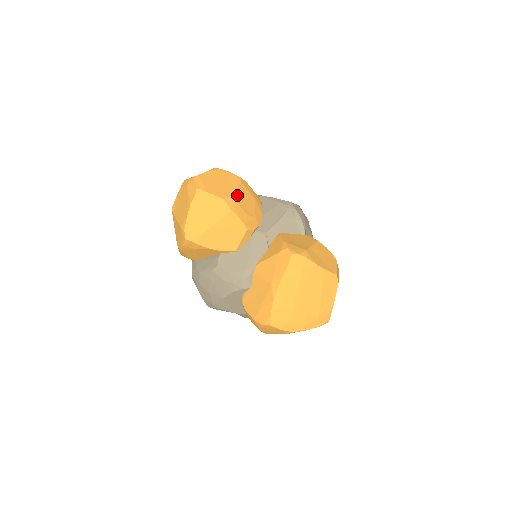
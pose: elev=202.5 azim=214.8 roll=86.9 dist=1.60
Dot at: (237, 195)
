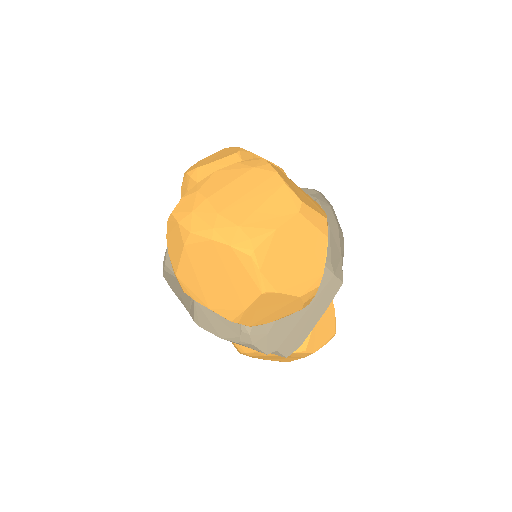
Dot at: occluded
